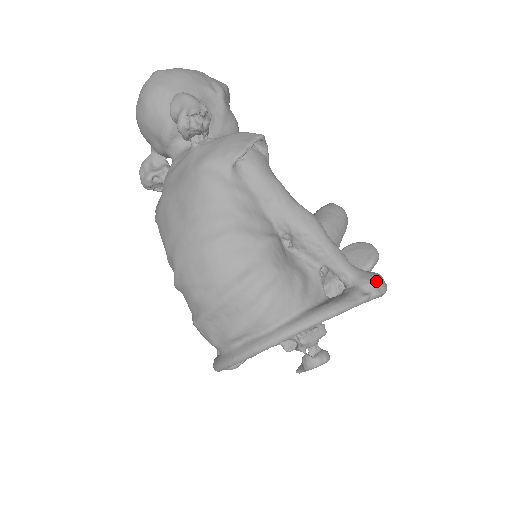
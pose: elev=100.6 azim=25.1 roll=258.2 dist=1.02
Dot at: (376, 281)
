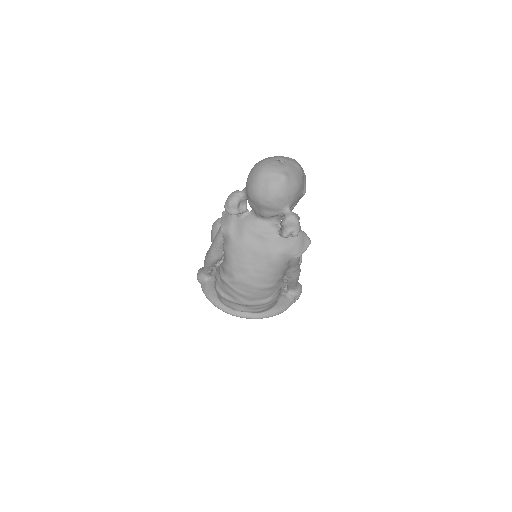
Dot at: occluded
